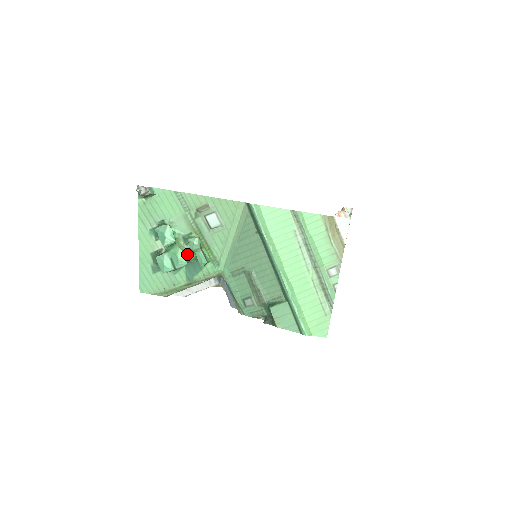
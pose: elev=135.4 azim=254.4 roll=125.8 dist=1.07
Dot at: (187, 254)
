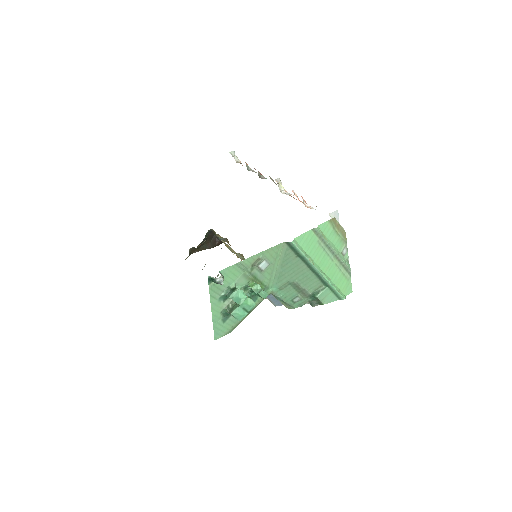
Dot at: occluded
